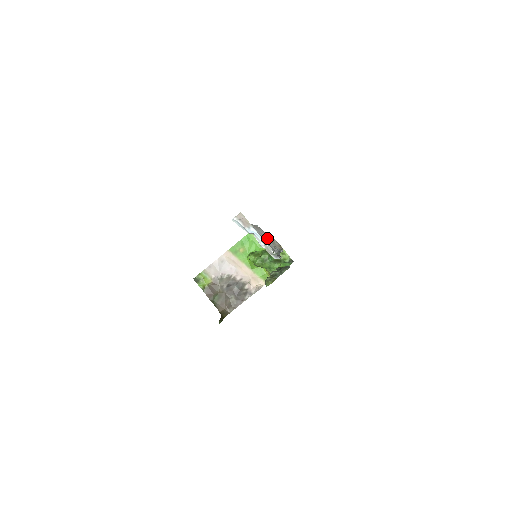
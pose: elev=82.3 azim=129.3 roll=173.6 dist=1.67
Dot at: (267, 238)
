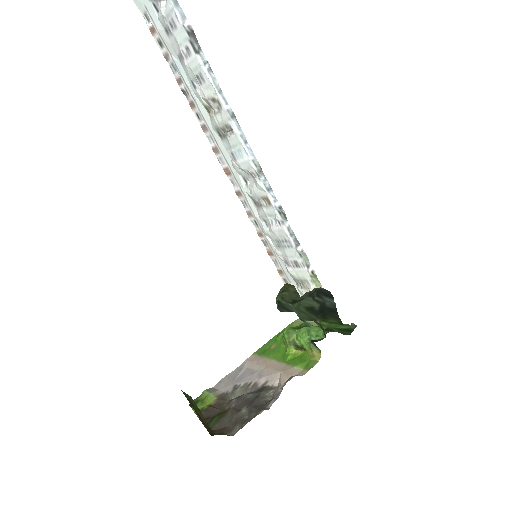
Dot at: (248, 177)
